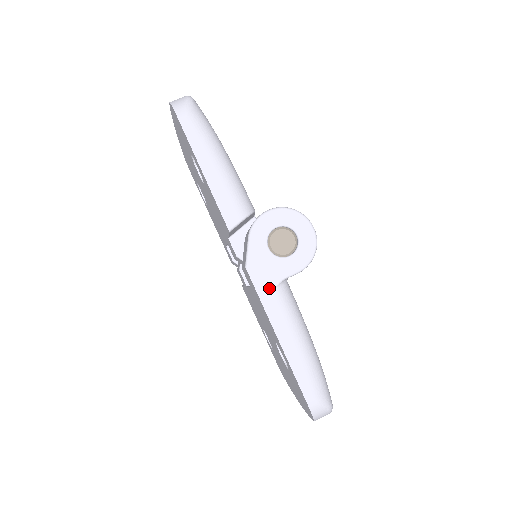
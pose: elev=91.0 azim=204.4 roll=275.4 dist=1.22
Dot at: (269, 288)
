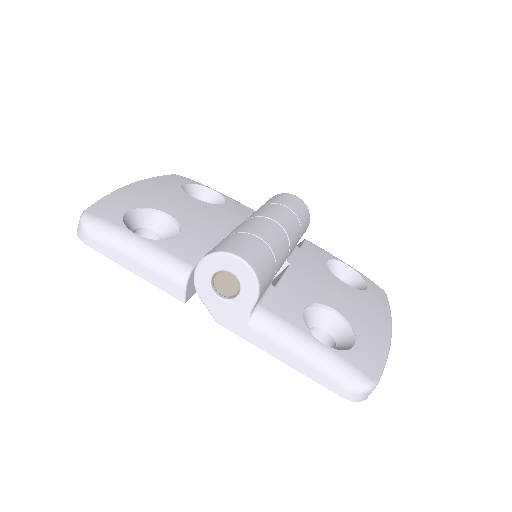
Dot at: (244, 327)
